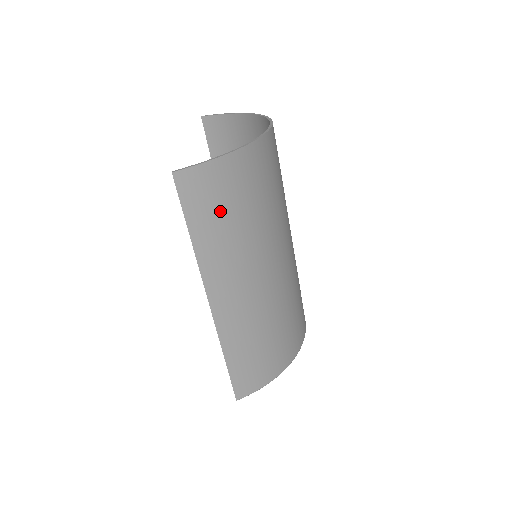
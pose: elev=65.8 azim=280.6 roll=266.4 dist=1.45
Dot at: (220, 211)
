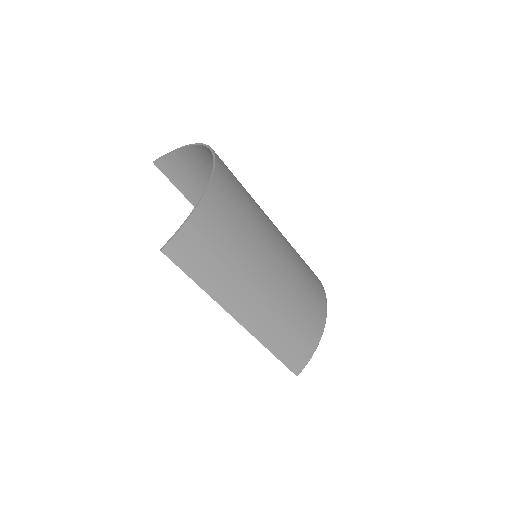
Dot at: (211, 255)
